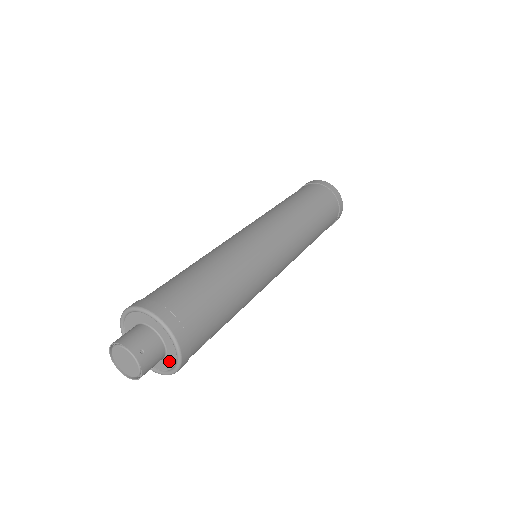
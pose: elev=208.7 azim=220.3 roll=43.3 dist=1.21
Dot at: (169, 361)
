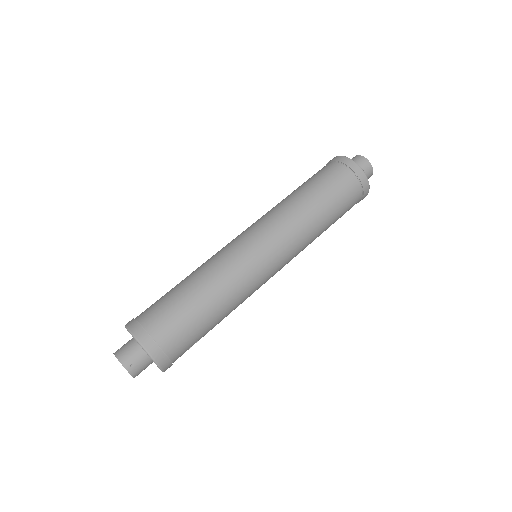
Dot at: occluded
